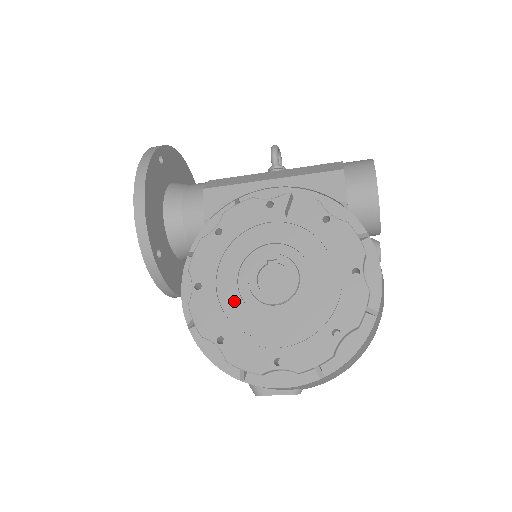
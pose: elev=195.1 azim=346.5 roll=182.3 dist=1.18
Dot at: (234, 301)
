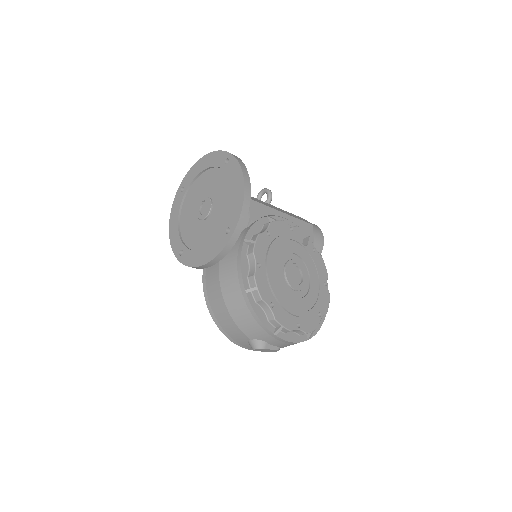
Dot at: (279, 282)
